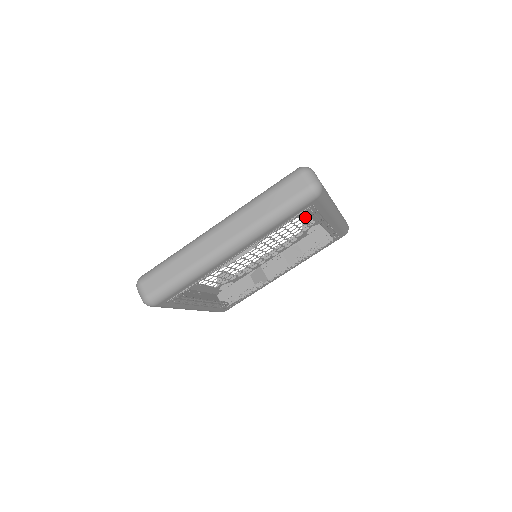
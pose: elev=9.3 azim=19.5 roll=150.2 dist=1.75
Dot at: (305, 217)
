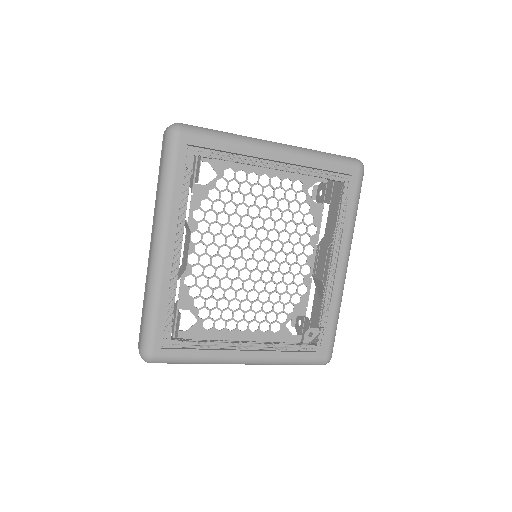
Dot at: (269, 182)
